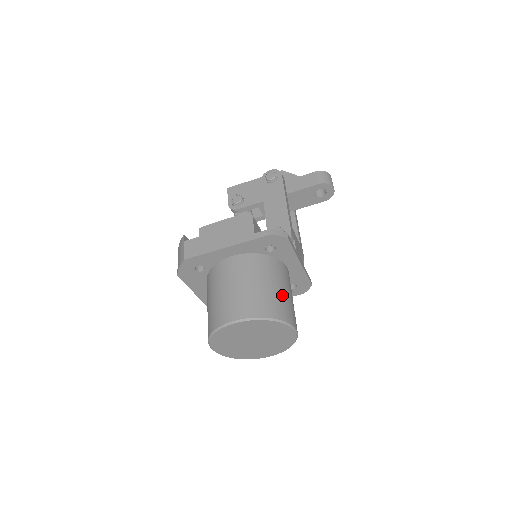
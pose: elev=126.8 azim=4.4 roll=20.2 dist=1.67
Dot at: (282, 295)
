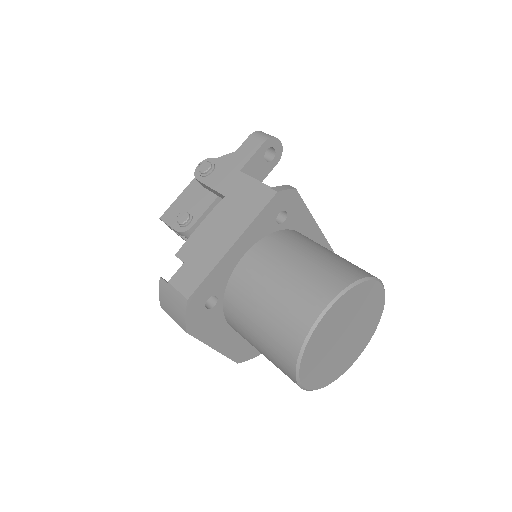
Dot at: (337, 256)
